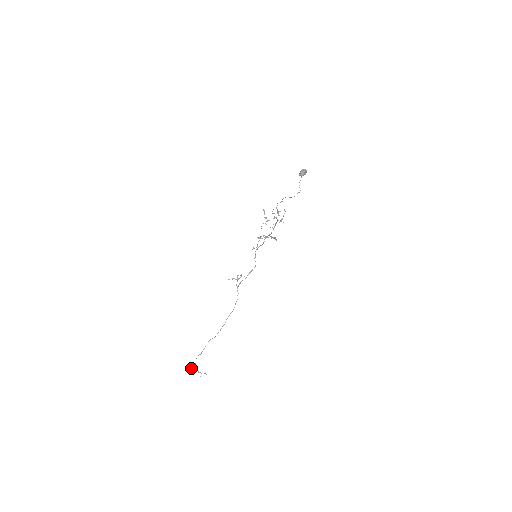
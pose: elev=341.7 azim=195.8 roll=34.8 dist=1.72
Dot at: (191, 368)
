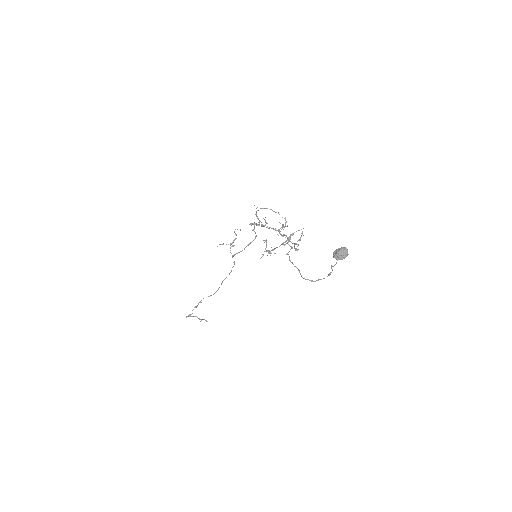
Dot at: (189, 316)
